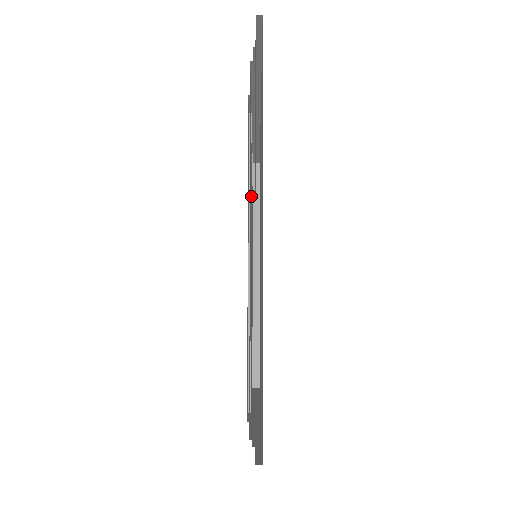
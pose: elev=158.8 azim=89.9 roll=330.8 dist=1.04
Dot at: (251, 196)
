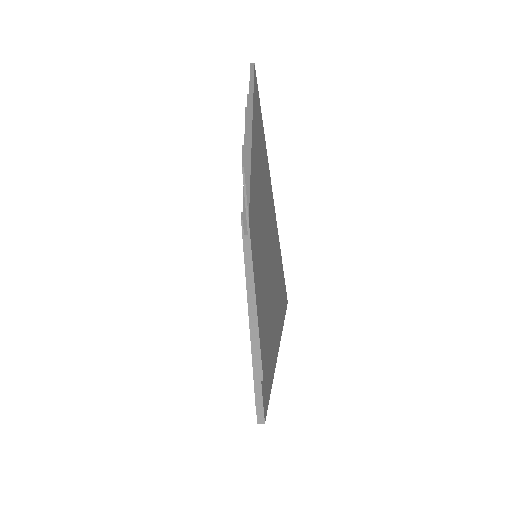
Dot at: occluded
